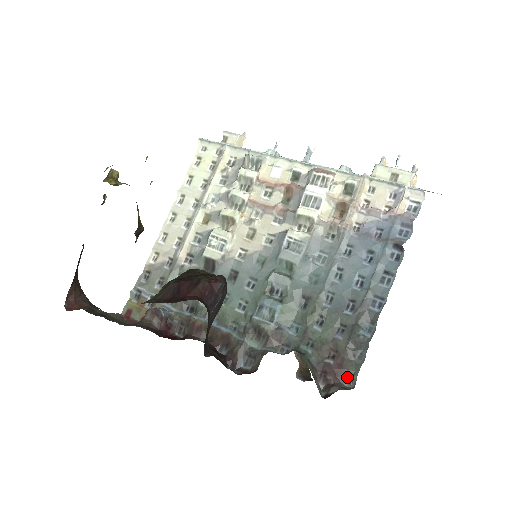
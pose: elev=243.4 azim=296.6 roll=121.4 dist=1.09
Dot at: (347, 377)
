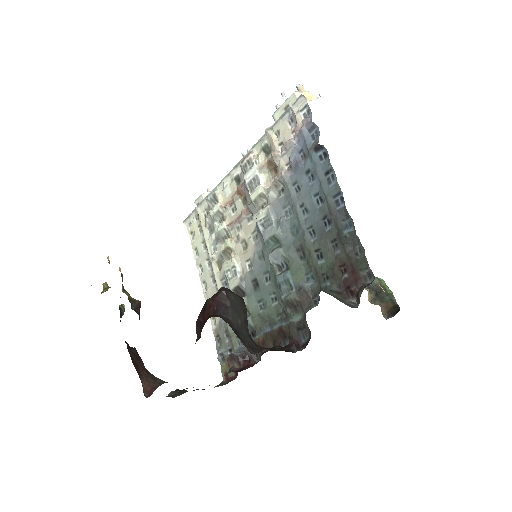
Dot at: (364, 275)
